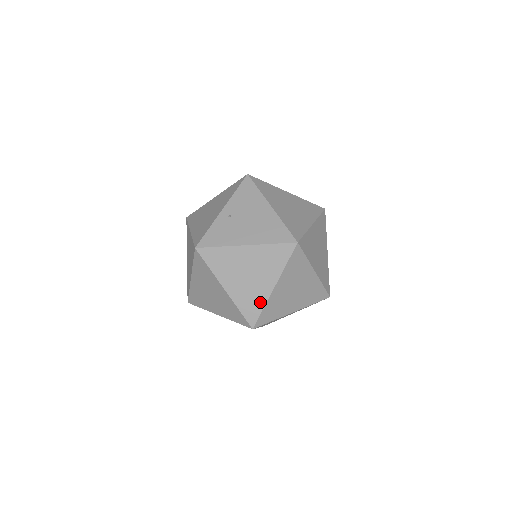
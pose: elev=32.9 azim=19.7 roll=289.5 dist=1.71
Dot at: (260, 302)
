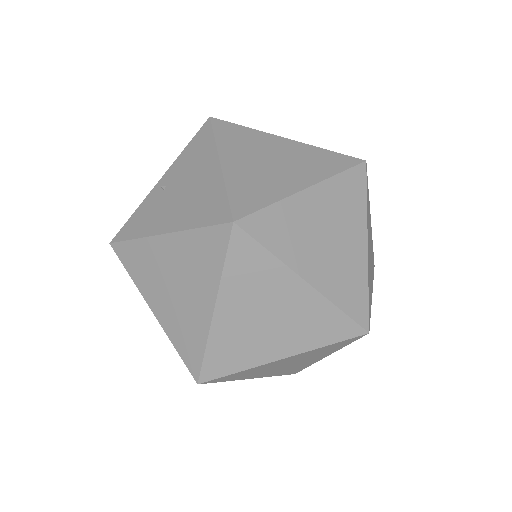
Dot at: (199, 337)
